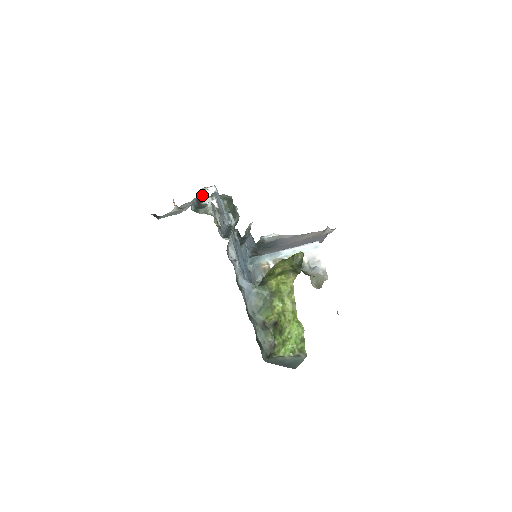
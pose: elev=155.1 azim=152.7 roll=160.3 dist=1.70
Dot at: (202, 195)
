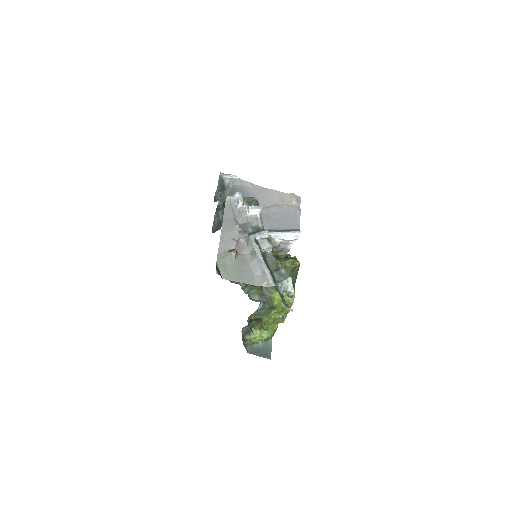
Dot at: (260, 236)
